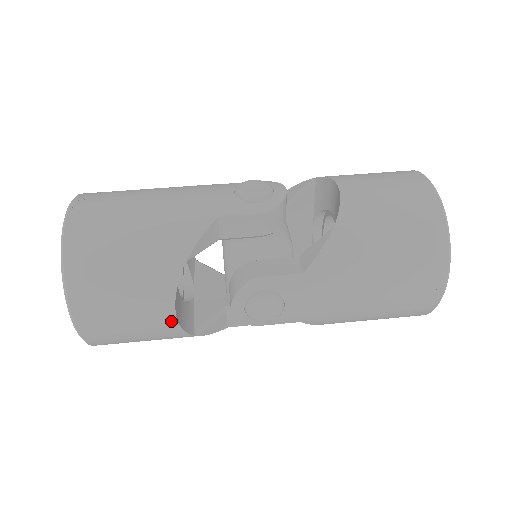
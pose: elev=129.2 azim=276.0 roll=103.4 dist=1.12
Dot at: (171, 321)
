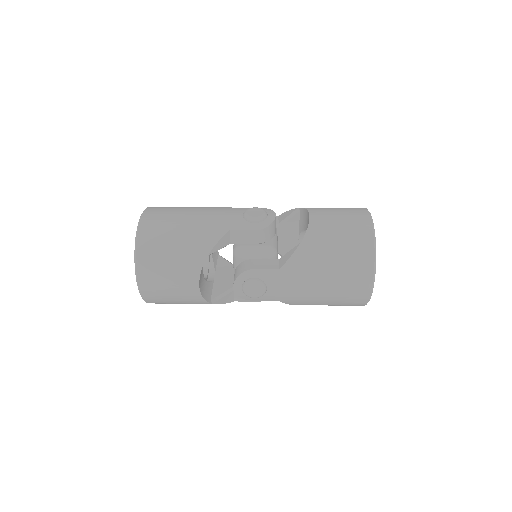
Dot at: (196, 291)
